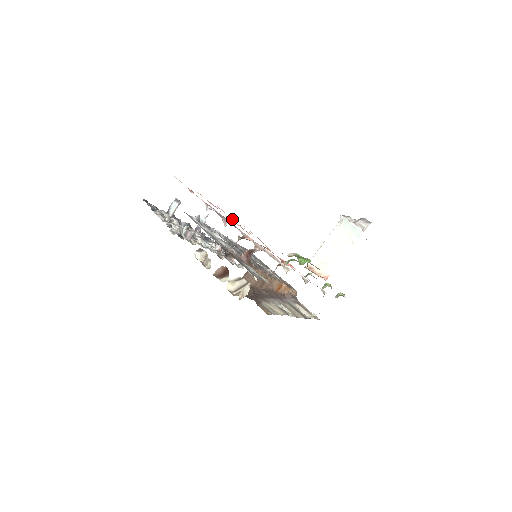
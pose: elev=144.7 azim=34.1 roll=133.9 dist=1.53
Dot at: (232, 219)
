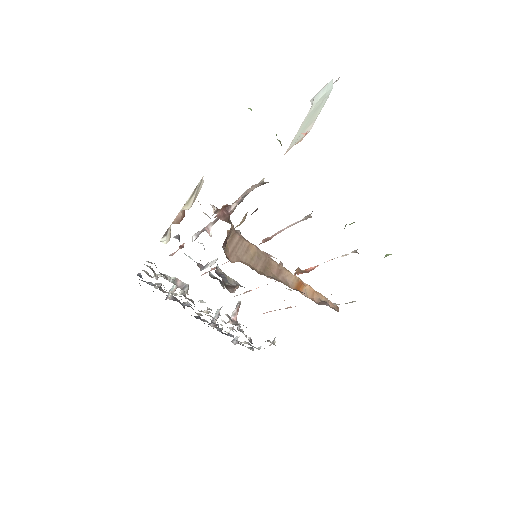
Dot at: (247, 291)
